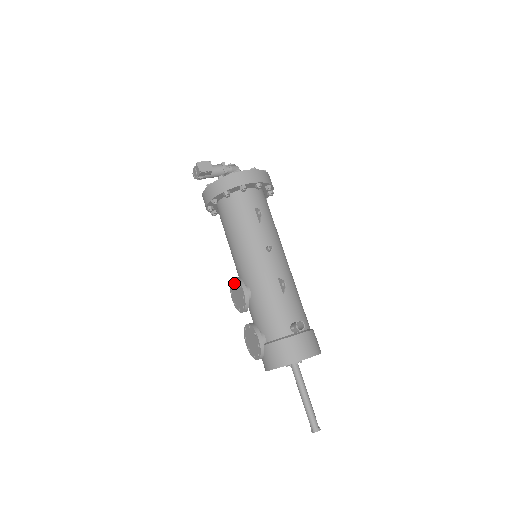
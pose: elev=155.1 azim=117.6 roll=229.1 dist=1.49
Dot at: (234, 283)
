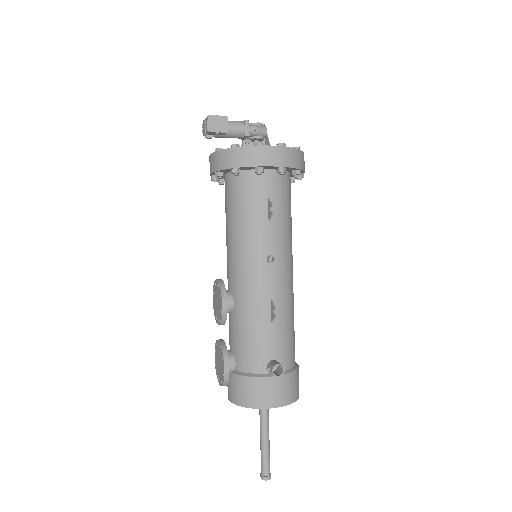
Dot at: (217, 286)
